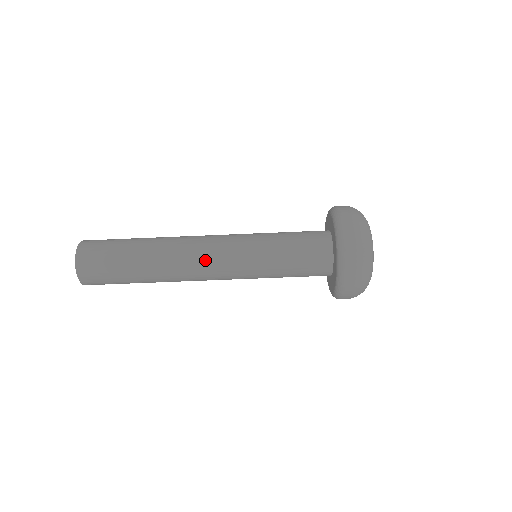
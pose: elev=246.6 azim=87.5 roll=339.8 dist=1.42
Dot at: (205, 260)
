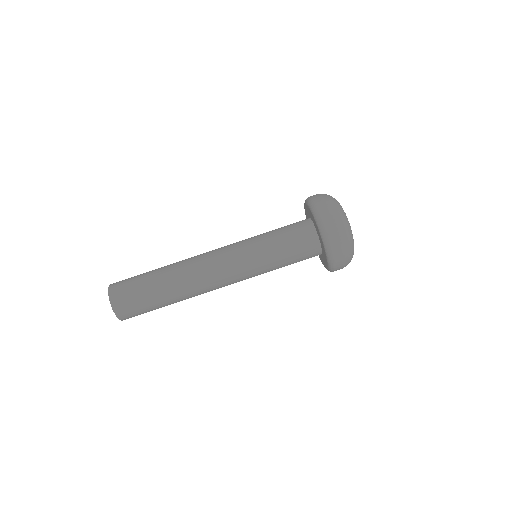
Dot at: (211, 253)
